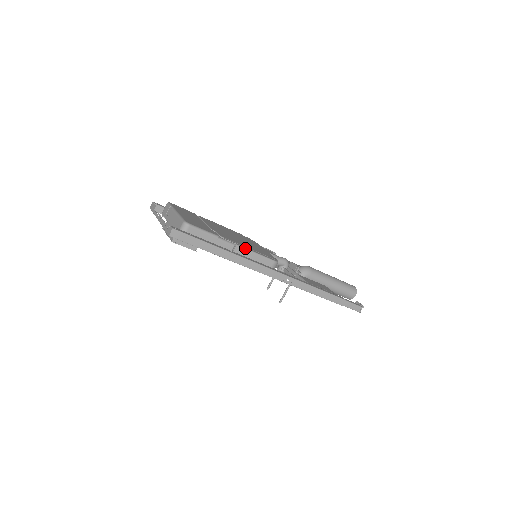
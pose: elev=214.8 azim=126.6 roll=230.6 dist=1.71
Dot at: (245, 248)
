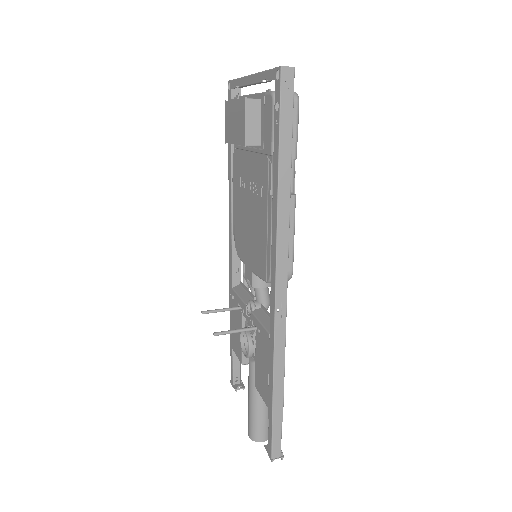
Dot at: occluded
